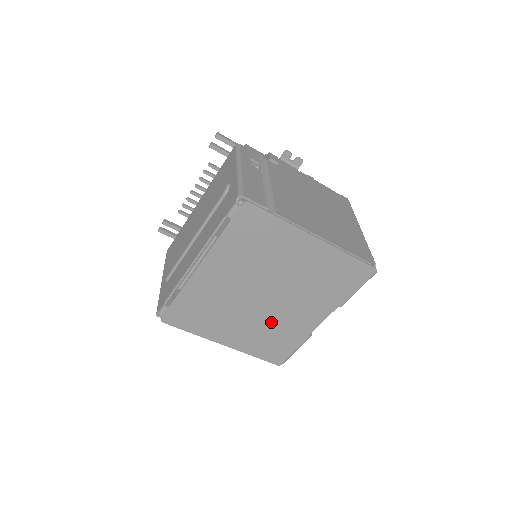
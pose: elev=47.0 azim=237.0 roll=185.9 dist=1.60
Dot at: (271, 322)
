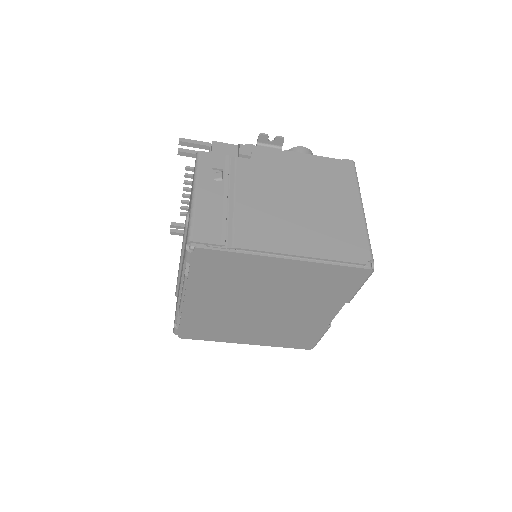
Dot at: (282, 324)
